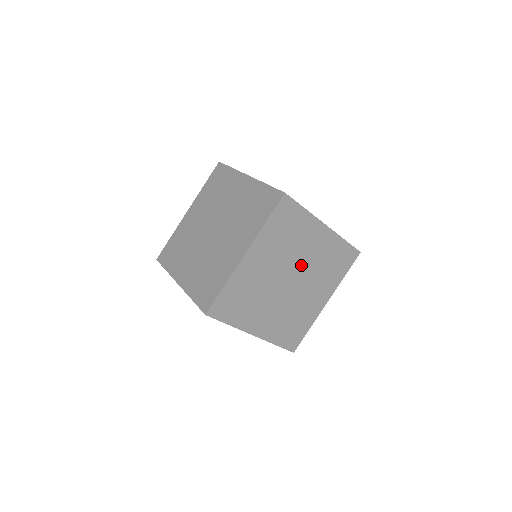
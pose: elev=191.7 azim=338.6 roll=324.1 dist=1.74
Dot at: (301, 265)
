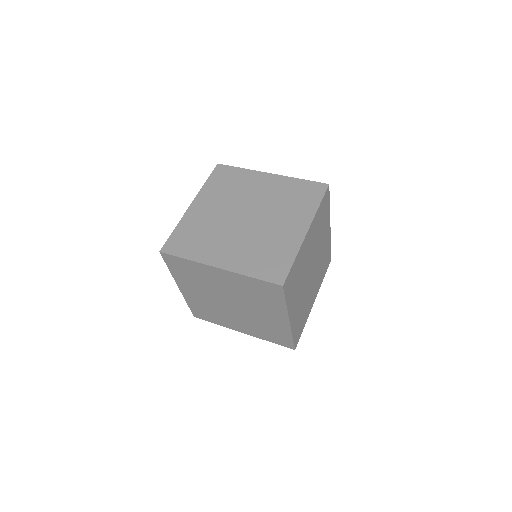
Dot at: (317, 257)
